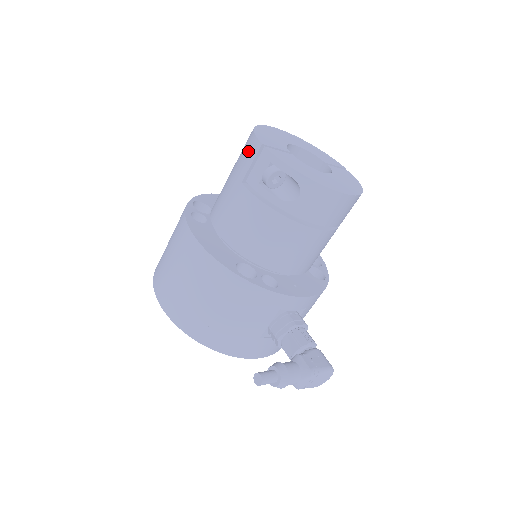
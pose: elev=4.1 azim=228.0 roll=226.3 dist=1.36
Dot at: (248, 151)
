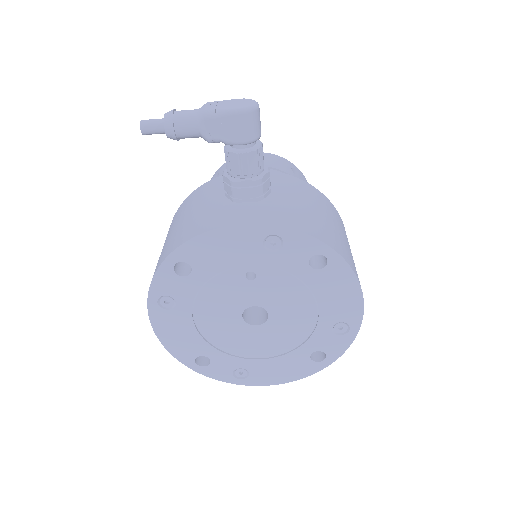
Dot at: occluded
